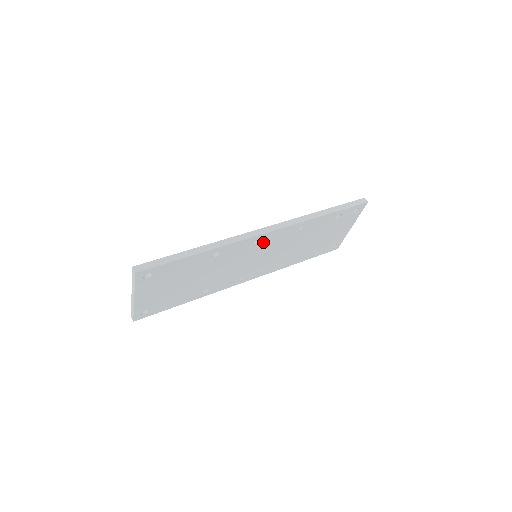
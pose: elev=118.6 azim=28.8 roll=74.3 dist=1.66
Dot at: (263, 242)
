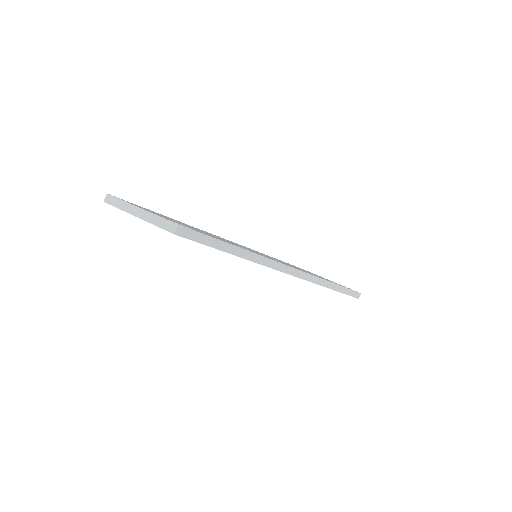
Dot at: occluded
